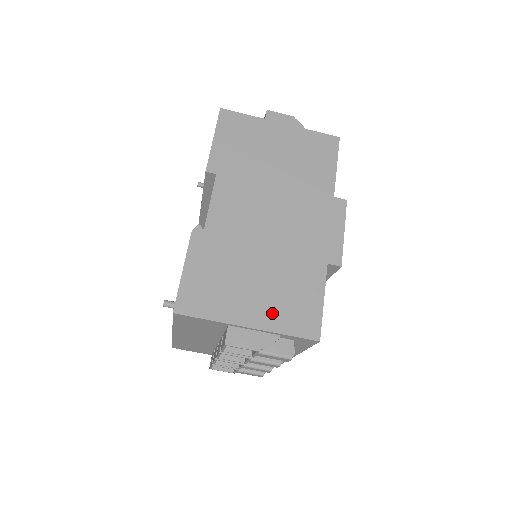
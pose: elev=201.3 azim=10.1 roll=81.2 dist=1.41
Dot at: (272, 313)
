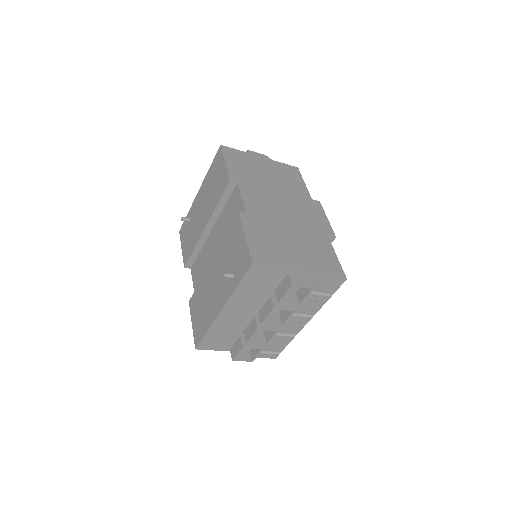
Dot at: (312, 263)
